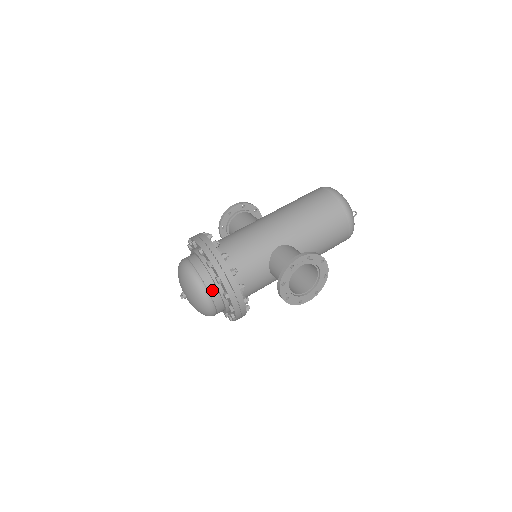
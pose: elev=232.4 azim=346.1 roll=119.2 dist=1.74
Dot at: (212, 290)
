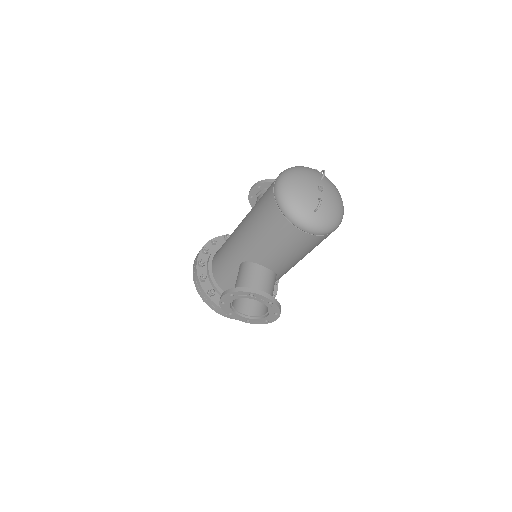
Dot at: occluded
